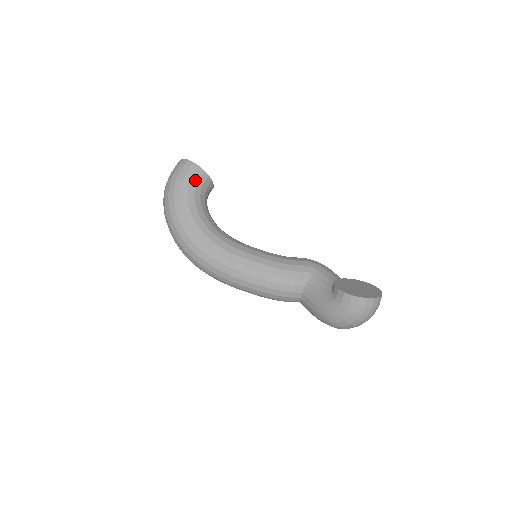
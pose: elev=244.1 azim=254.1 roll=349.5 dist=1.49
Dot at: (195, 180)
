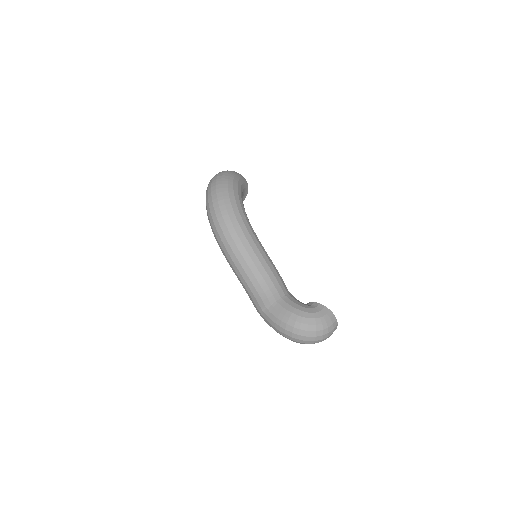
Dot at: (245, 186)
